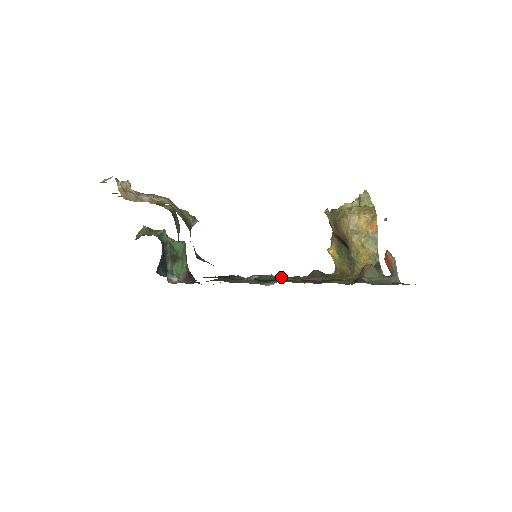
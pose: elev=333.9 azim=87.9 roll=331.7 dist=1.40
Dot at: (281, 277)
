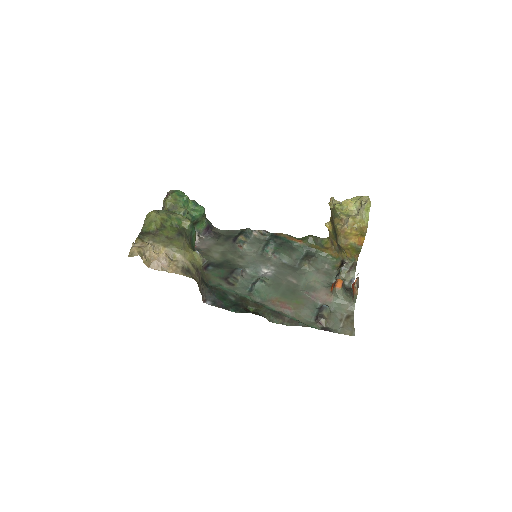
Dot at: (277, 256)
